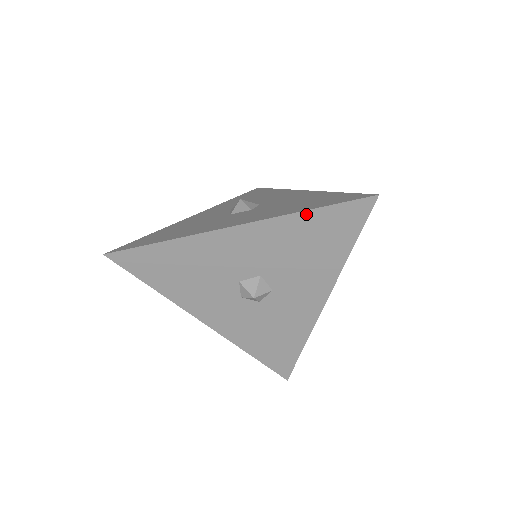
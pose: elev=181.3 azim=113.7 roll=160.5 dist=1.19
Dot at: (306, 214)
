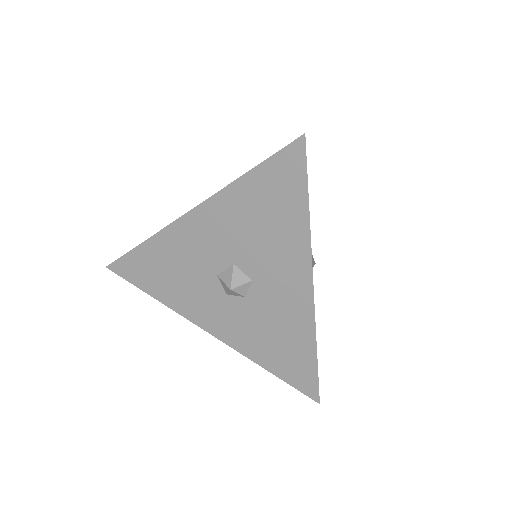
Dot at: (244, 180)
